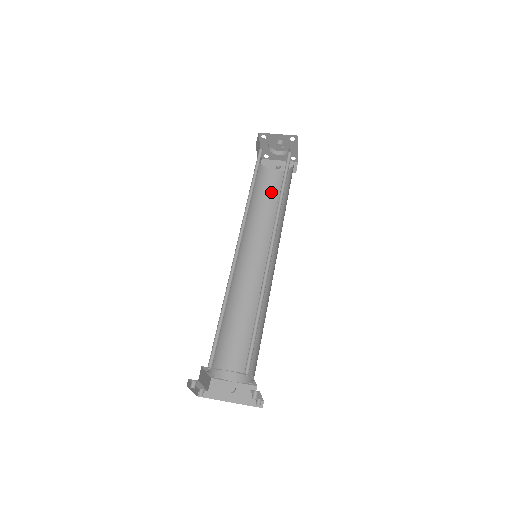
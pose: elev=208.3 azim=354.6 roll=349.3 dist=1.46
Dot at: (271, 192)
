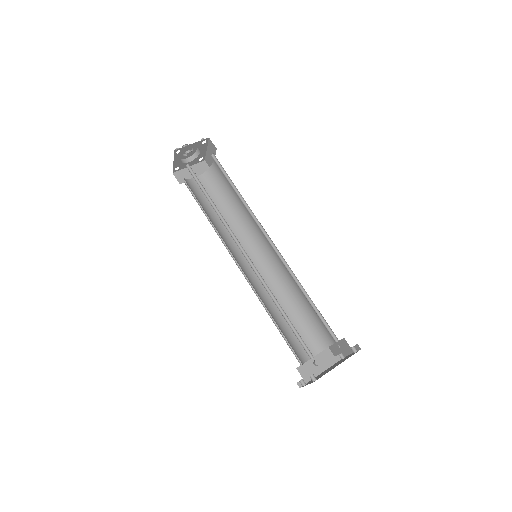
Dot at: occluded
